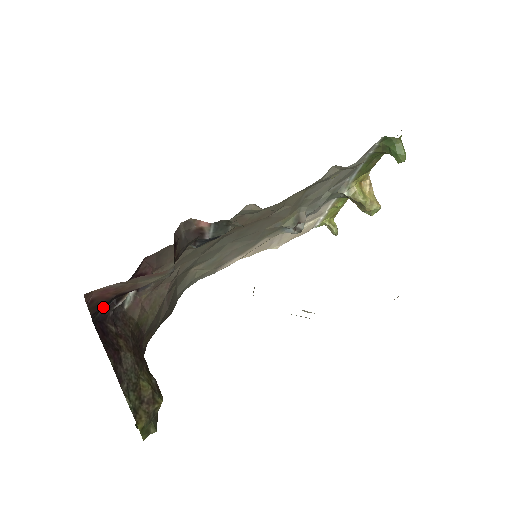
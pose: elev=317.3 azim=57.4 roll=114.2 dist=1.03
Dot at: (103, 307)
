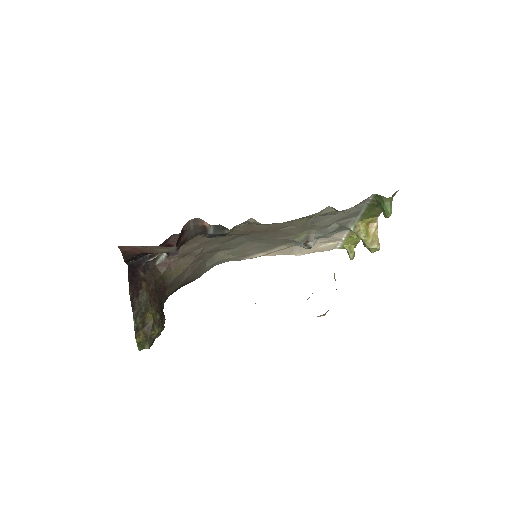
Dot at: (137, 258)
